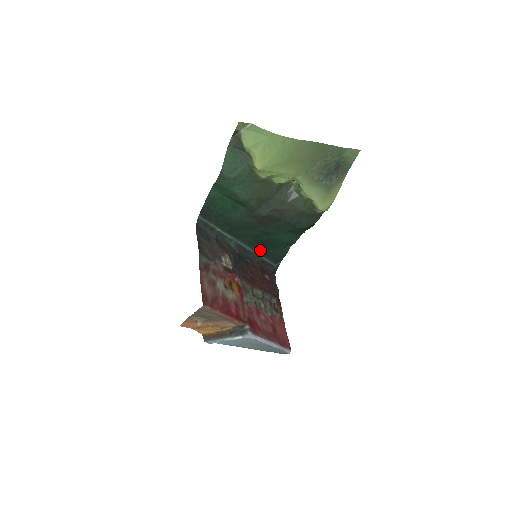
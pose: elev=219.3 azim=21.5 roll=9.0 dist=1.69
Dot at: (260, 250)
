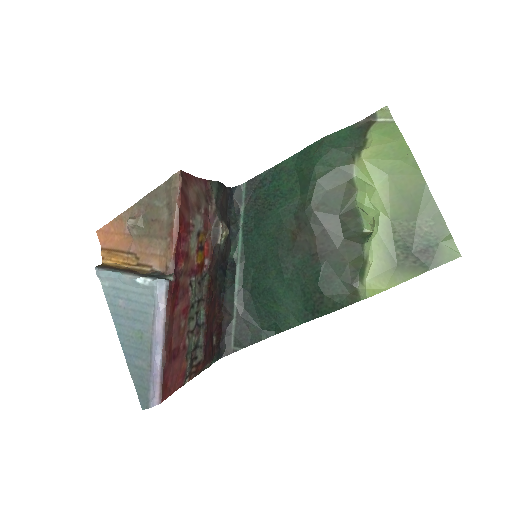
Dot at: (243, 303)
